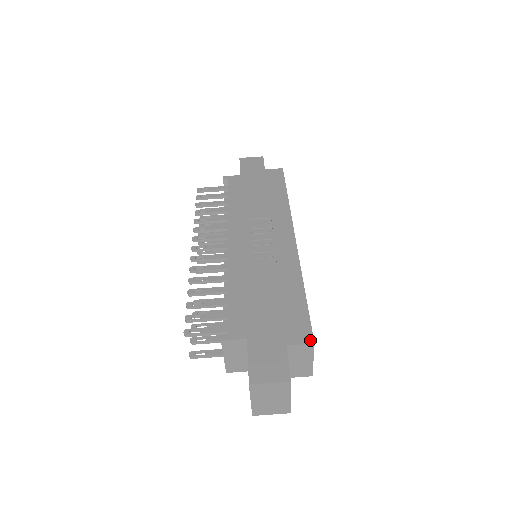
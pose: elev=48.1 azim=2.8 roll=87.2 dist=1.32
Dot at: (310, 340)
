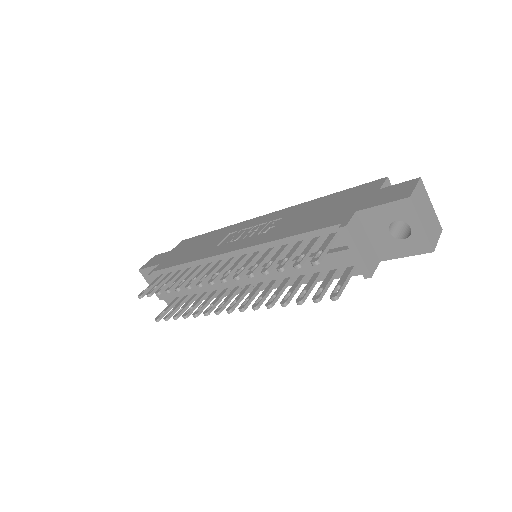
Dot at: (382, 179)
